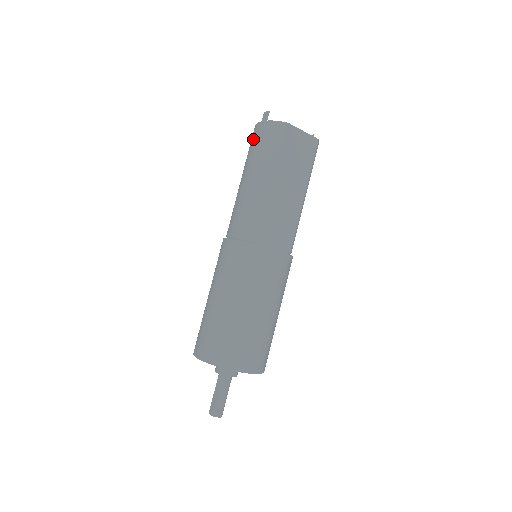
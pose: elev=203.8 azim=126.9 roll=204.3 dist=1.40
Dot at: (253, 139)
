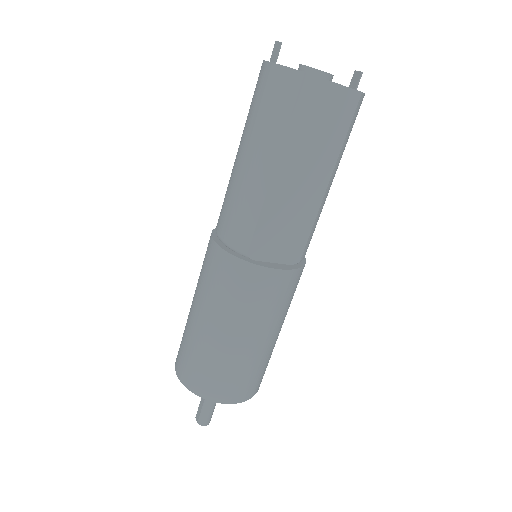
Dot at: (255, 89)
